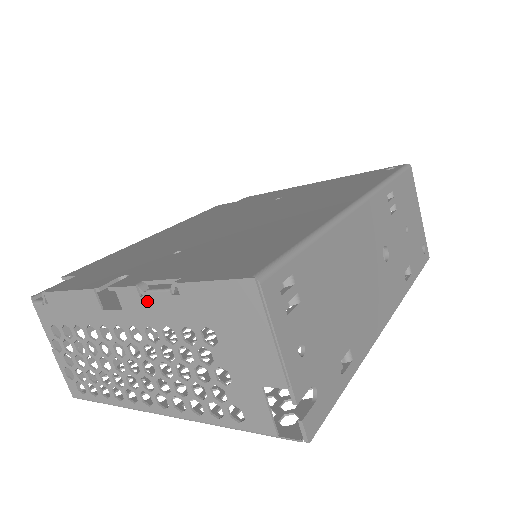
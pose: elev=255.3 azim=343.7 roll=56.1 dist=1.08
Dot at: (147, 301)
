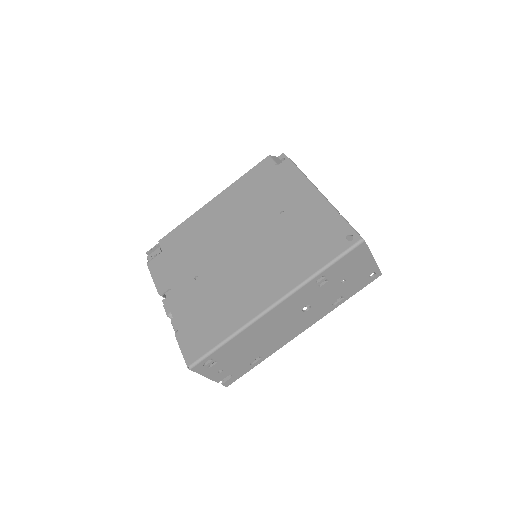
Dot at: occluded
